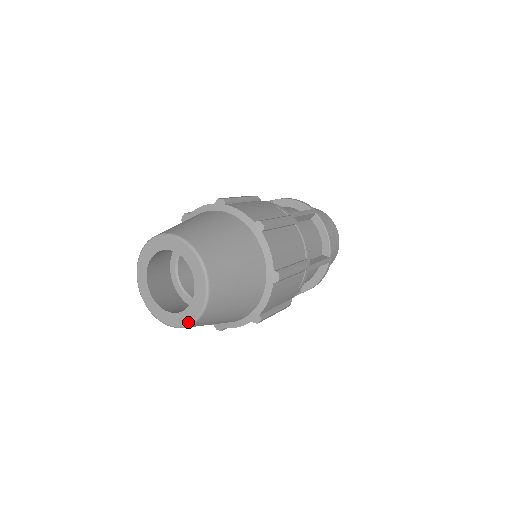
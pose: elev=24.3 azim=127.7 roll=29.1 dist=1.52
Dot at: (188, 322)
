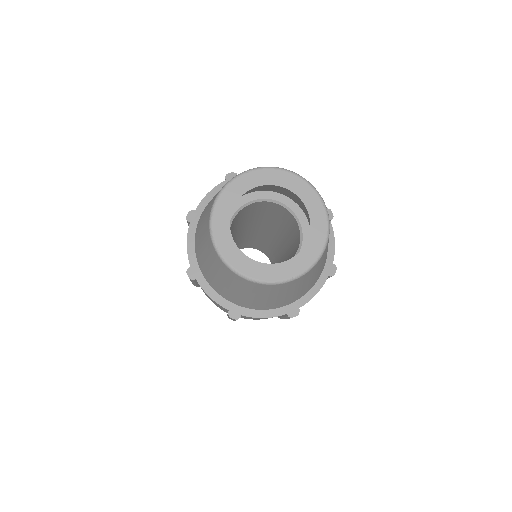
Dot at: (283, 278)
